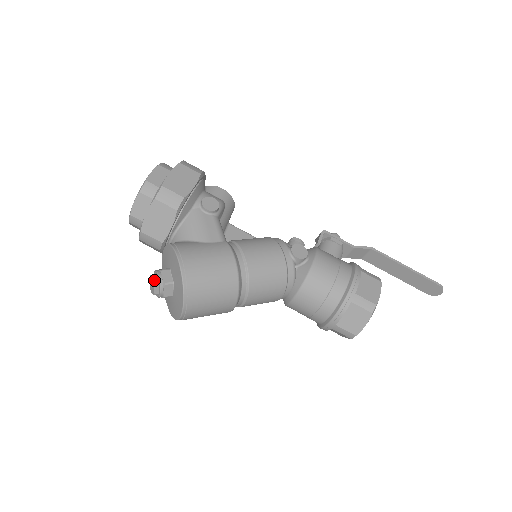
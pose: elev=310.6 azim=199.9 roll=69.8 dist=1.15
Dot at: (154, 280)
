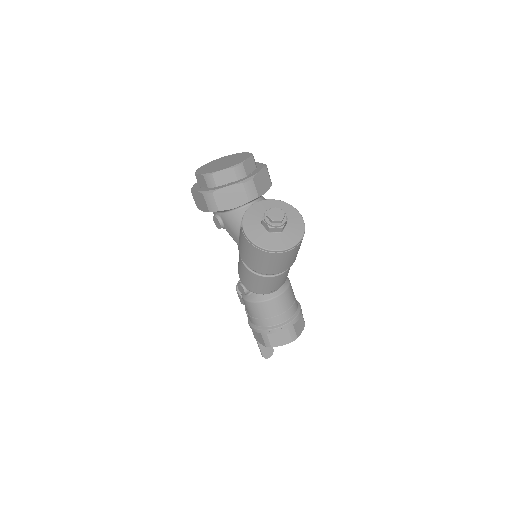
Dot at: (283, 211)
